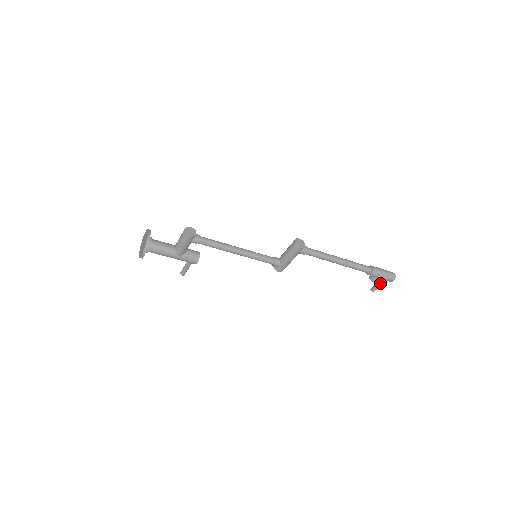
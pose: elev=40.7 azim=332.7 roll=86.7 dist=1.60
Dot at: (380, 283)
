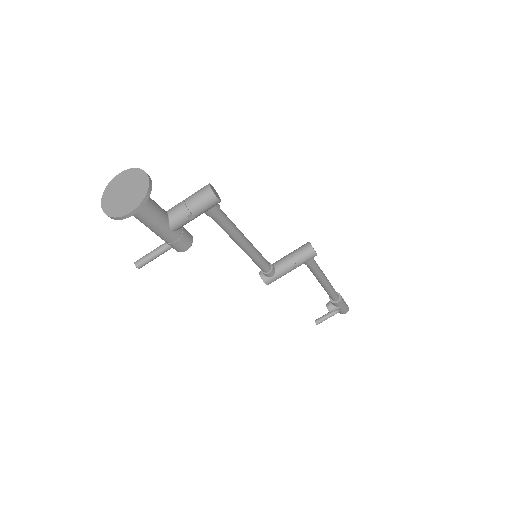
Dot at: (330, 315)
